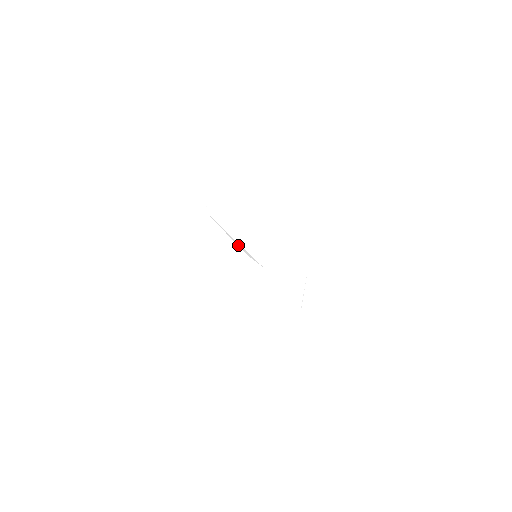
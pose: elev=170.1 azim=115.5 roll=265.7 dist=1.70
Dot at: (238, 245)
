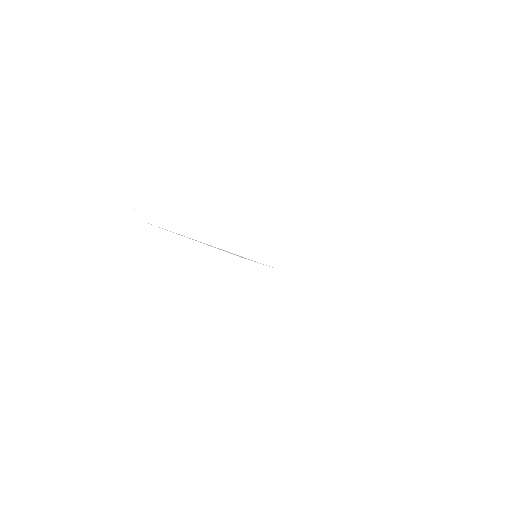
Dot at: occluded
